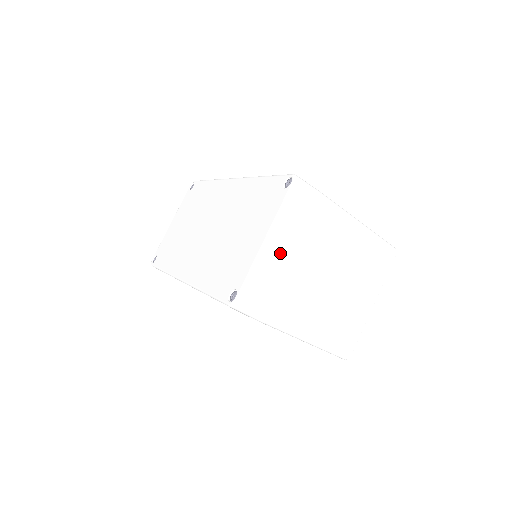
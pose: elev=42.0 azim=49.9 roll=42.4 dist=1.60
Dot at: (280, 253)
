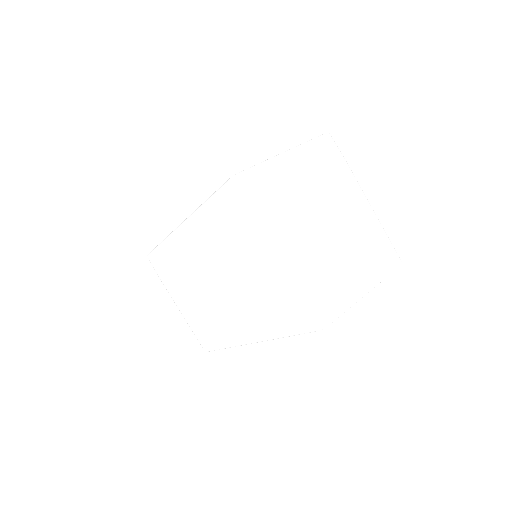
Dot at: (294, 170)
